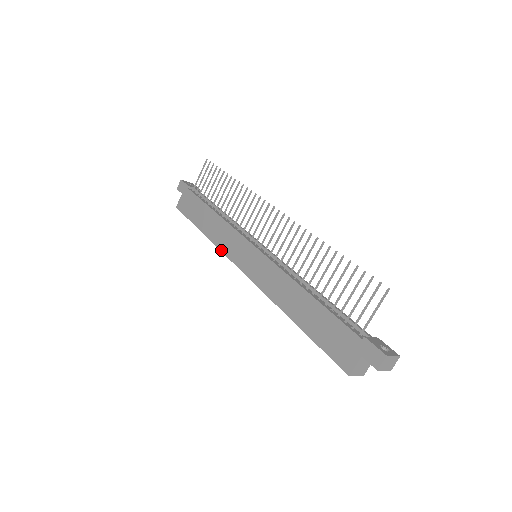
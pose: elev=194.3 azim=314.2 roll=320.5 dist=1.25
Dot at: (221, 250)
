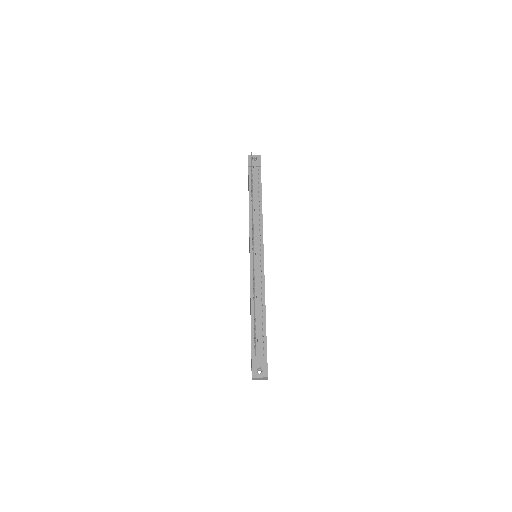
Dot at: occluded
